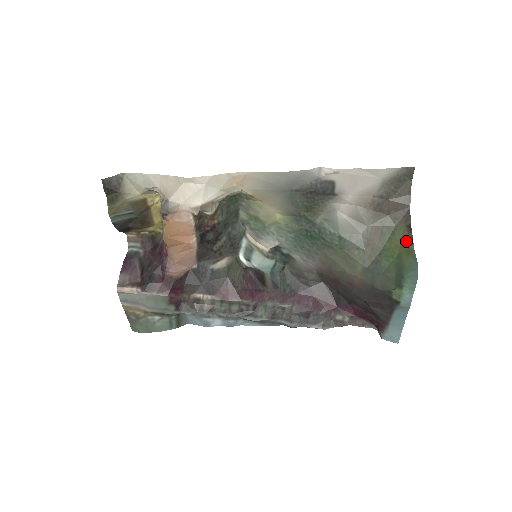
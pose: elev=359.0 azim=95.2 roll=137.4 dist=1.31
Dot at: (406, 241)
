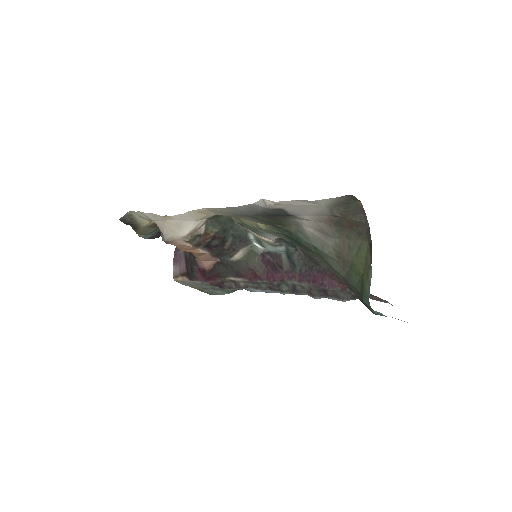
Dot at: (367, 262)
